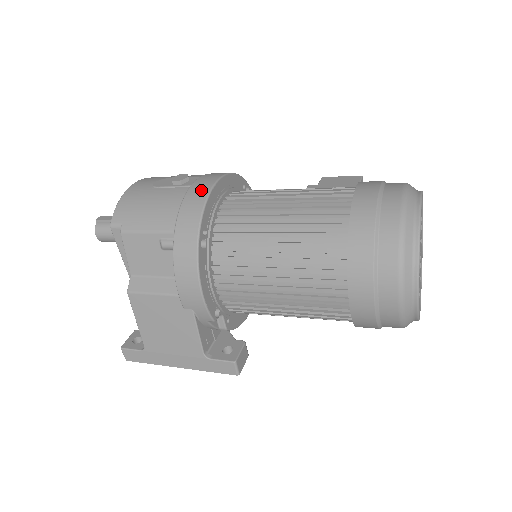
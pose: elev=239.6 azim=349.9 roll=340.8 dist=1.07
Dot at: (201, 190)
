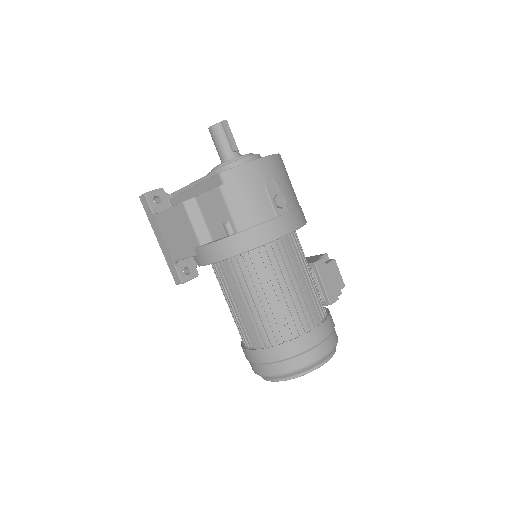
Dot at: (276, 231)
